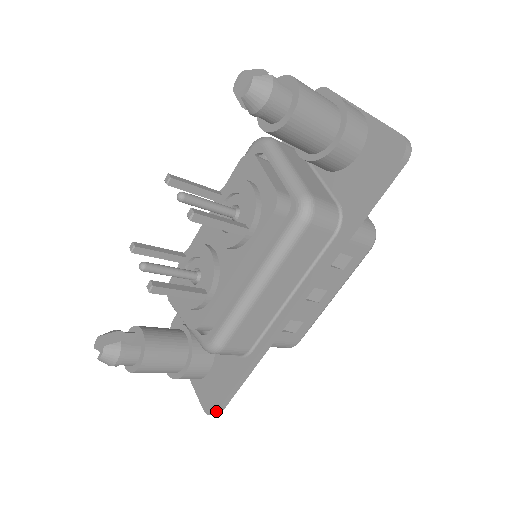
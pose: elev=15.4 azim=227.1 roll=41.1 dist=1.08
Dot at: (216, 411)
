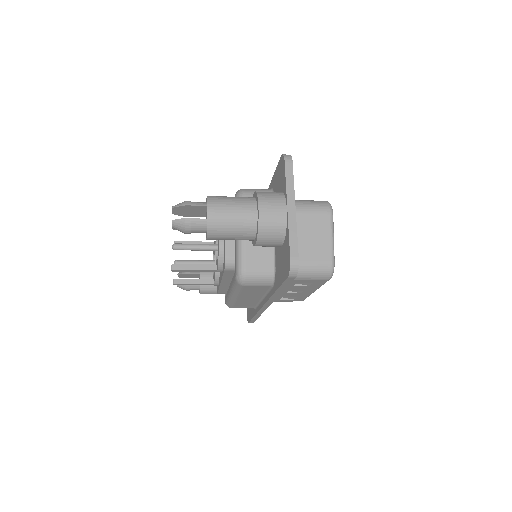
Dot at: (248, 322)
